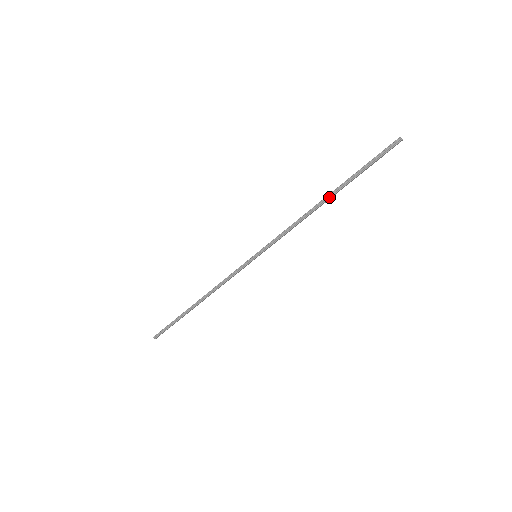
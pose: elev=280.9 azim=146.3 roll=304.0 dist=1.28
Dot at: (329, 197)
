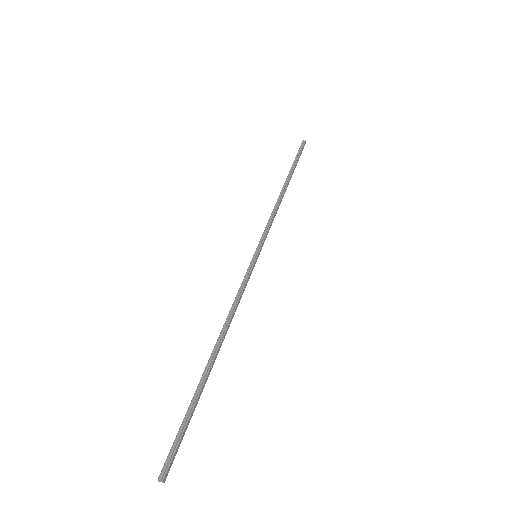
Dot at: (286, 183)
